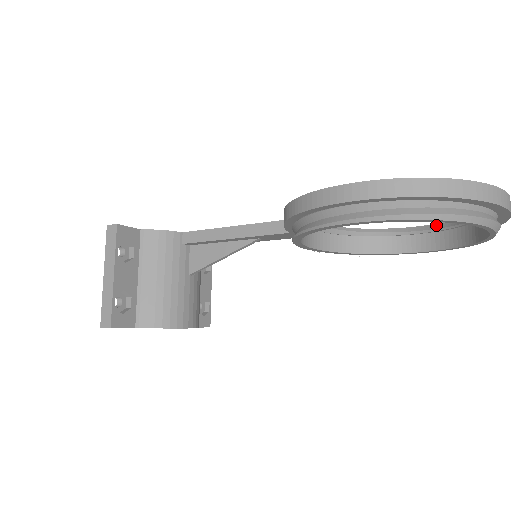
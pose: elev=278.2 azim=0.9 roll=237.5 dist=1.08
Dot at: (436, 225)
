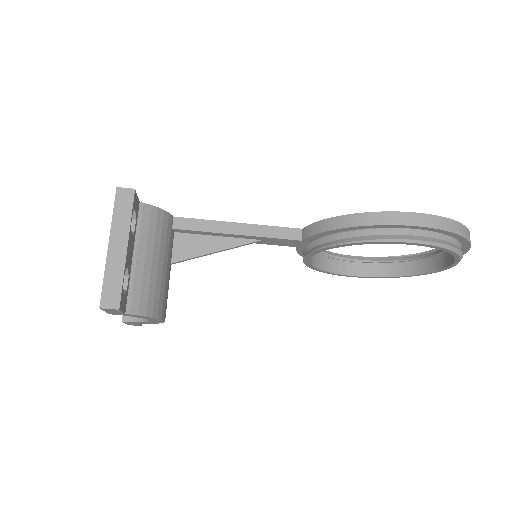
Dot at: (376, 258)
